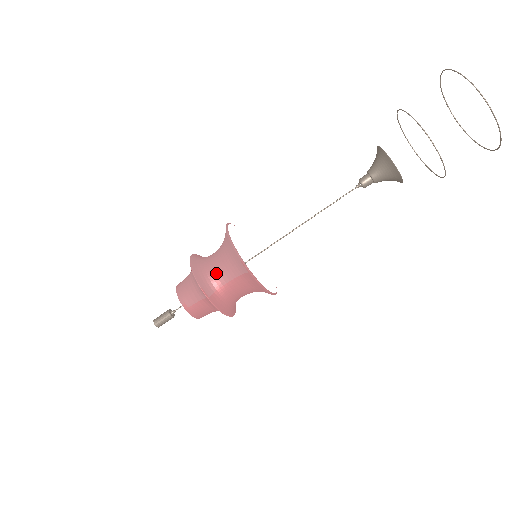
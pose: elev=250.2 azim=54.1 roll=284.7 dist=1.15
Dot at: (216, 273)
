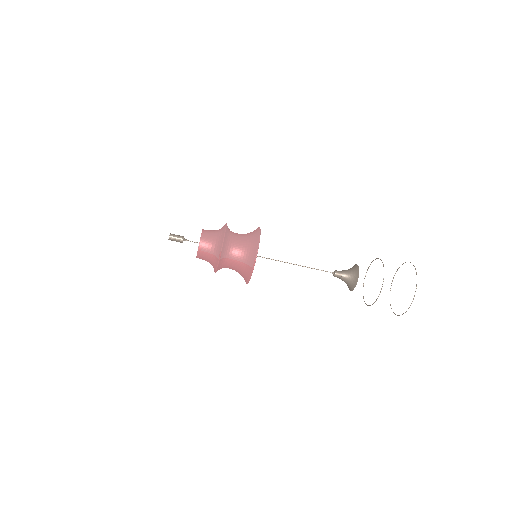
Dot at: (234, 250)
